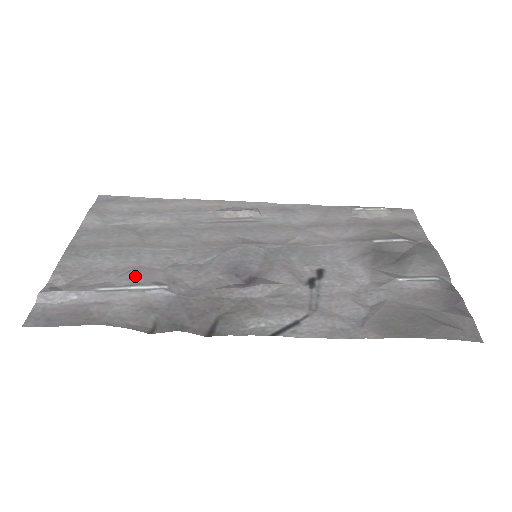
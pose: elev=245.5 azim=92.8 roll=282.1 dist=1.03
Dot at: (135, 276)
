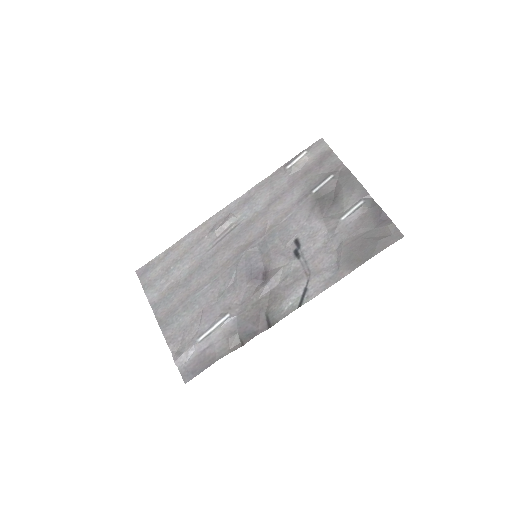
Dot at: (208, 318)
